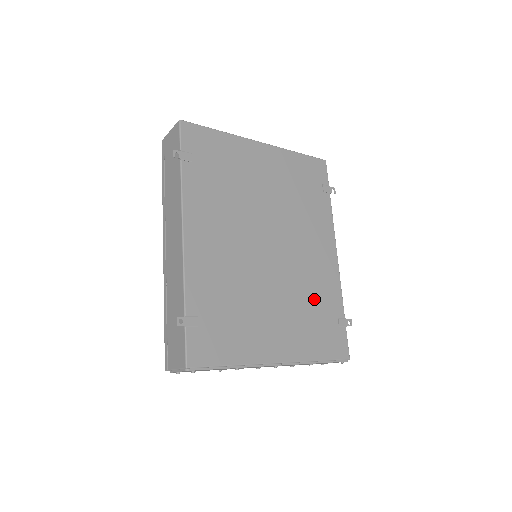
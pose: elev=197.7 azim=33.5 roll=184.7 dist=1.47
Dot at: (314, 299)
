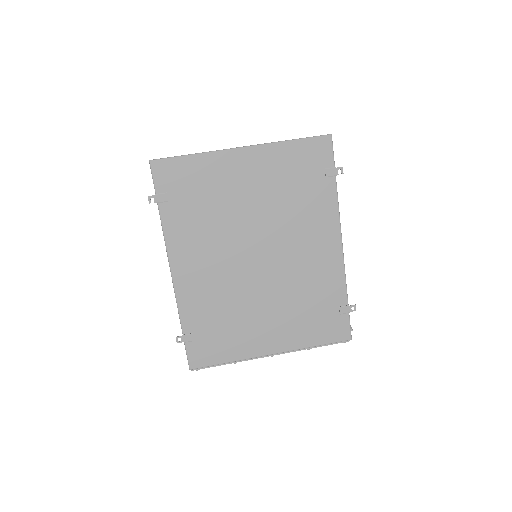
Dot at: (311, 295)
